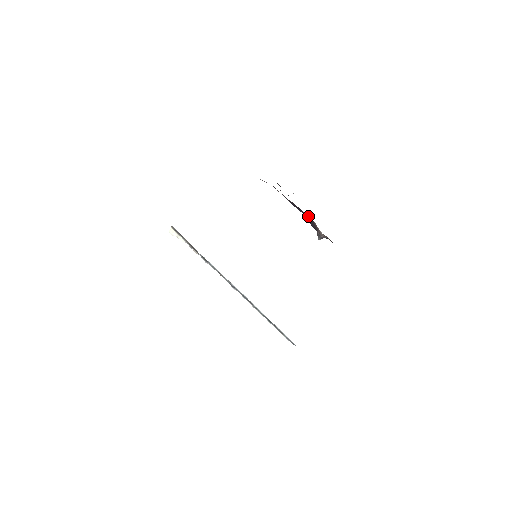
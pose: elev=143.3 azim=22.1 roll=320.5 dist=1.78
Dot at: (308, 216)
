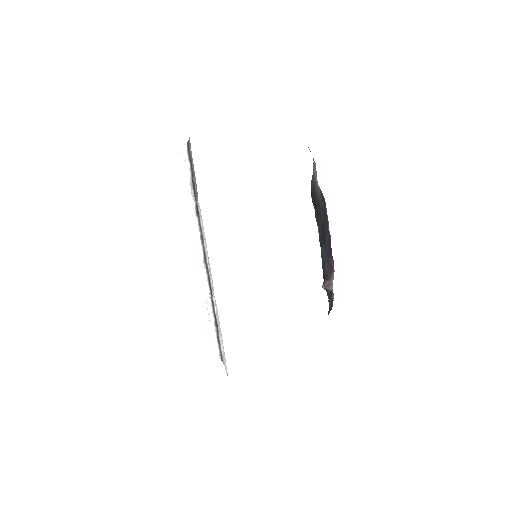
Dot at: (333, 261)
